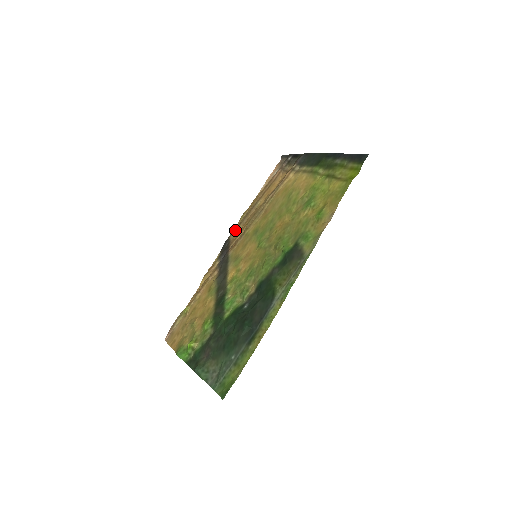
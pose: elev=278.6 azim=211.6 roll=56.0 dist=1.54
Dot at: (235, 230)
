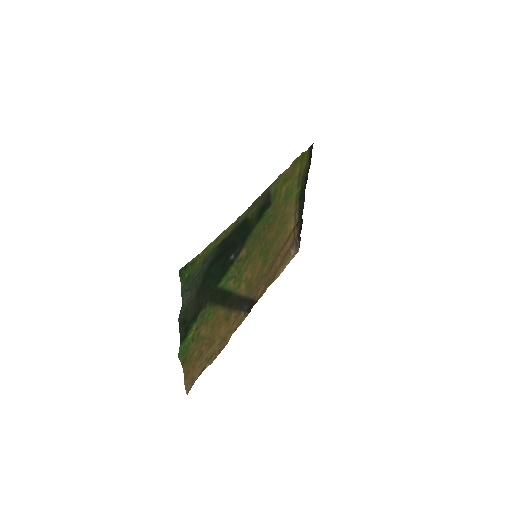
Dot at: (261, 294)
